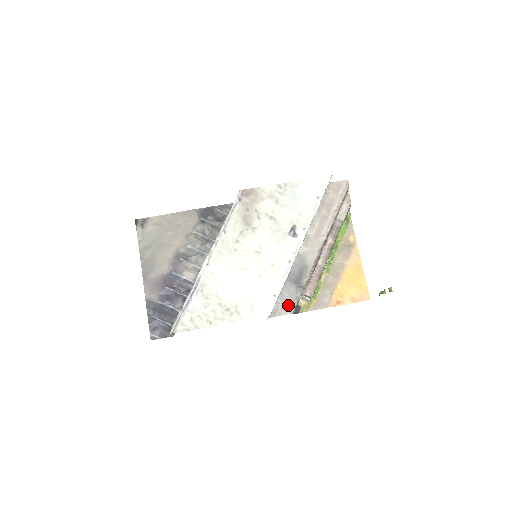
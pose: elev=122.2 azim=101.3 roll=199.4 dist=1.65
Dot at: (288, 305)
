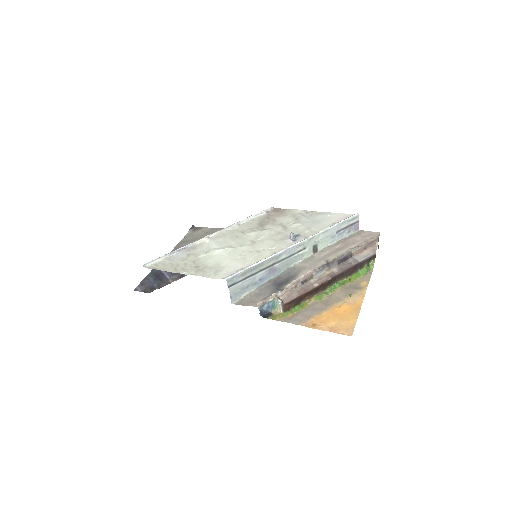
Dot at: (258, 300)
